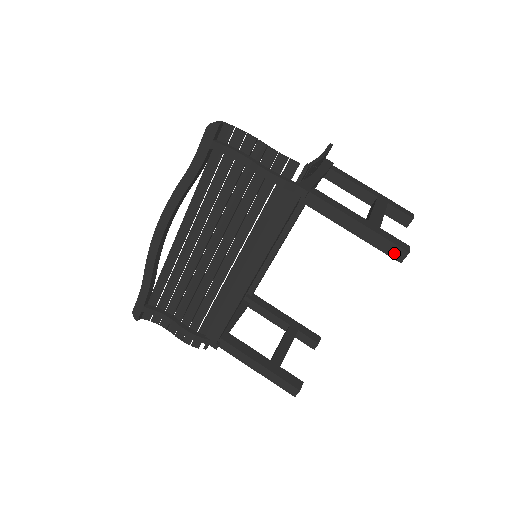
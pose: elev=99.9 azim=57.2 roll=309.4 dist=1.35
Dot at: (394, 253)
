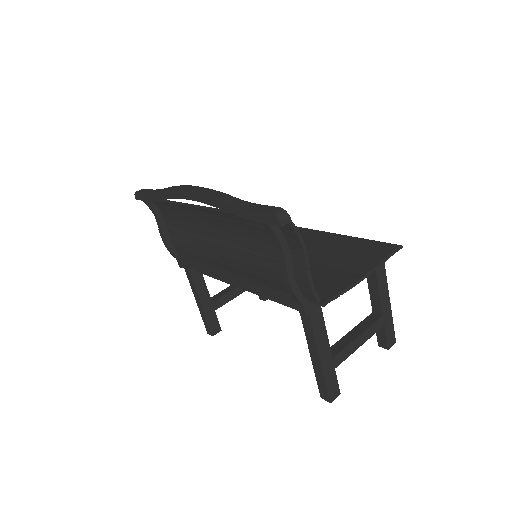
Dot at: (322, 392)
